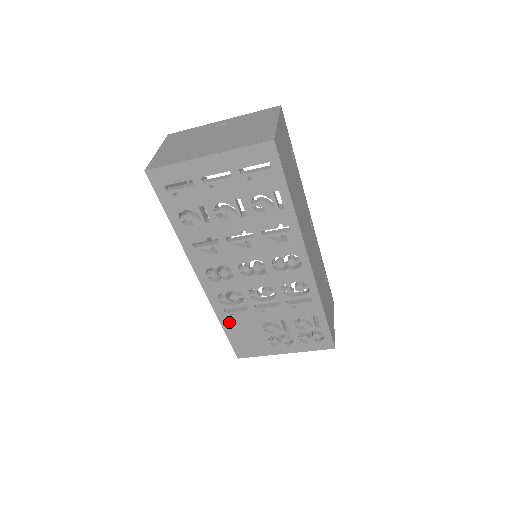
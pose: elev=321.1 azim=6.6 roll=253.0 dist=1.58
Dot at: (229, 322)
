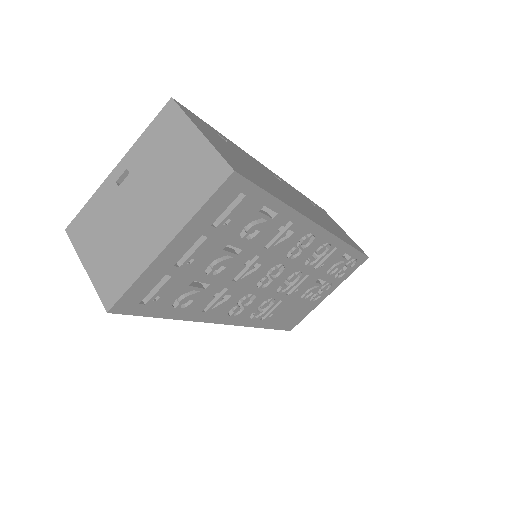
Dot at: (270, 321)
